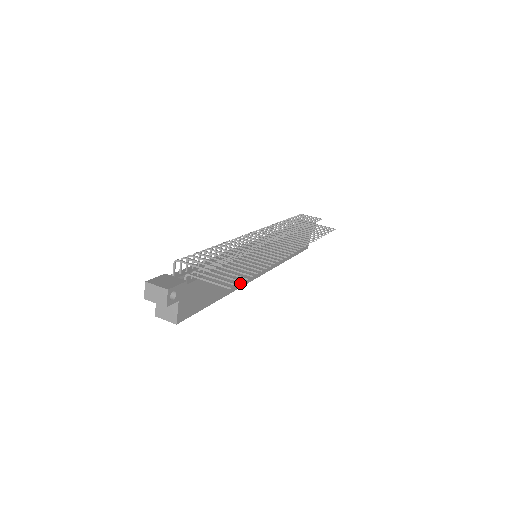
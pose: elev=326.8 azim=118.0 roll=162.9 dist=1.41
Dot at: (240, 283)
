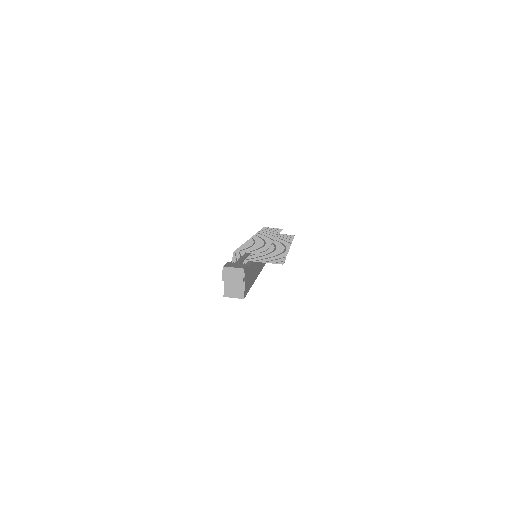
Dot at: (256, 275)
